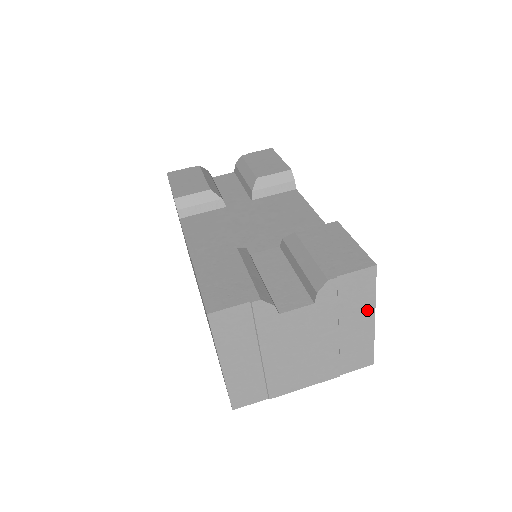
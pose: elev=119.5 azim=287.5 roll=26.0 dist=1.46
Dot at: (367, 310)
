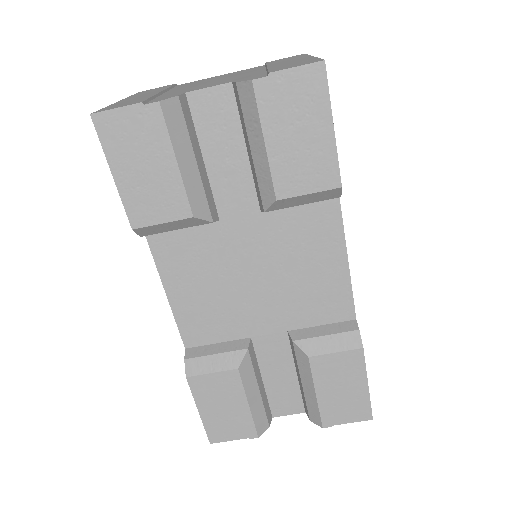
Dot at: occluded
